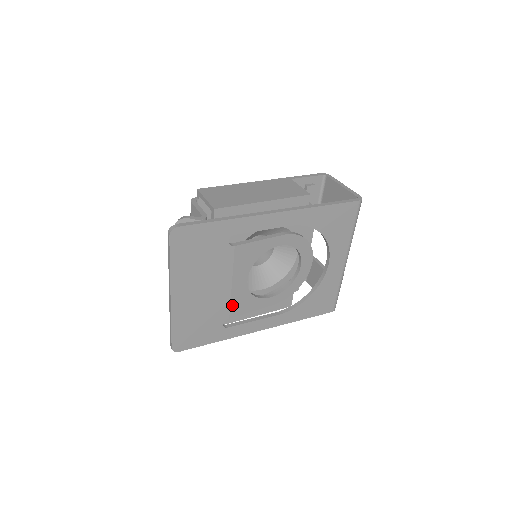
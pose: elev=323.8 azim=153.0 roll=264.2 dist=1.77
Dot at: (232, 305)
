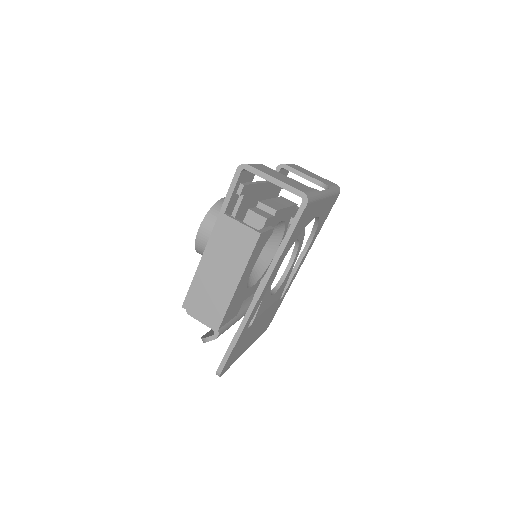
Dot at: (277, 299)
